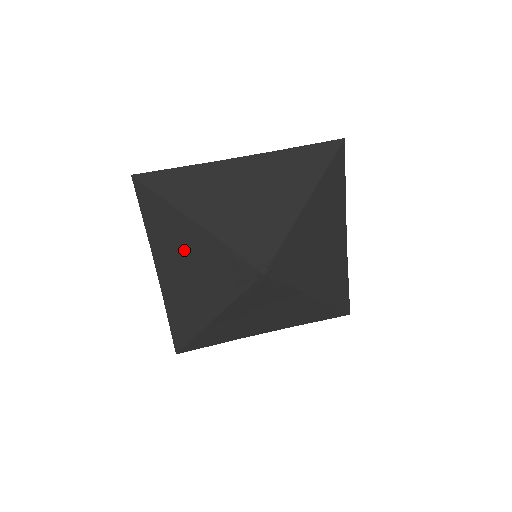
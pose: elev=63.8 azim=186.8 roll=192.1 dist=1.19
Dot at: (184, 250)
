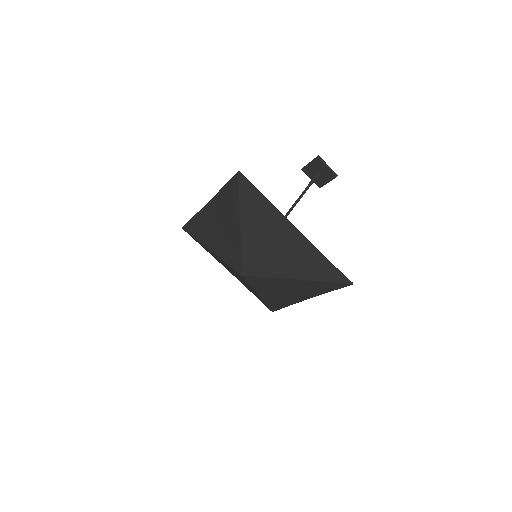
Dot at: (225, 219)
